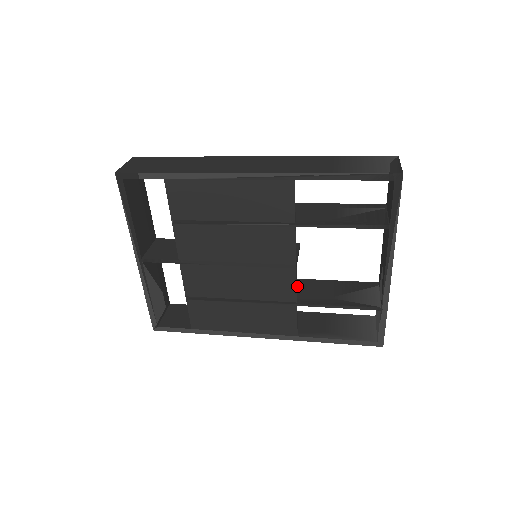
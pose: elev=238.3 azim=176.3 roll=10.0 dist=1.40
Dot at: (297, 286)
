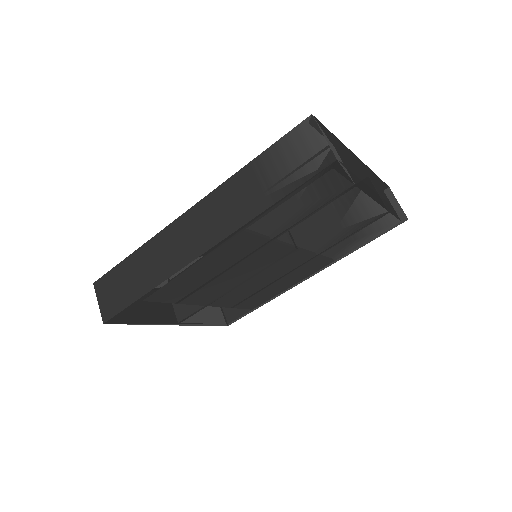
Dot at: (303, 234)
